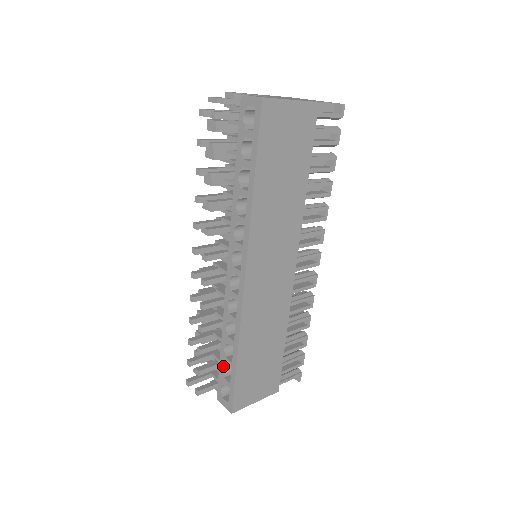
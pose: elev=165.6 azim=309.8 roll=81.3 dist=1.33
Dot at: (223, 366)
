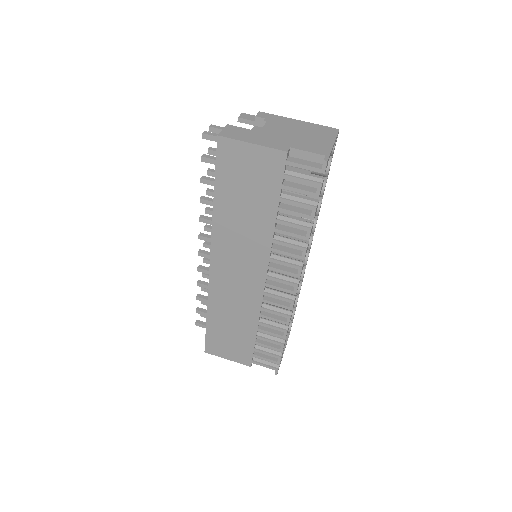
Dot at: occluded
